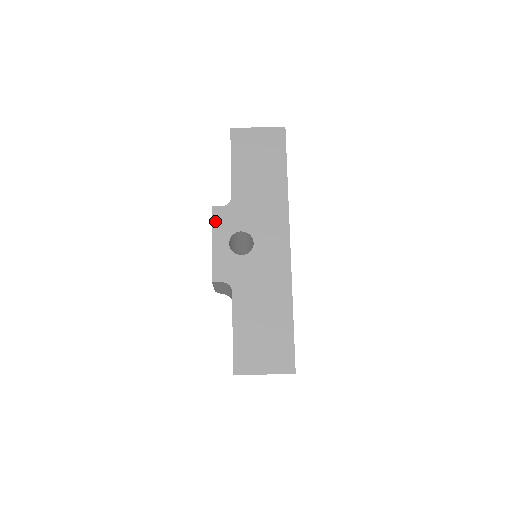
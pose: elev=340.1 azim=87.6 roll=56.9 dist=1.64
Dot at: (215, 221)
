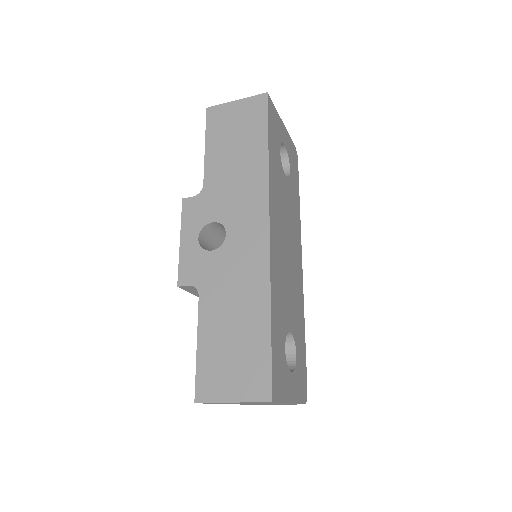
Dot at: (185, 215)
